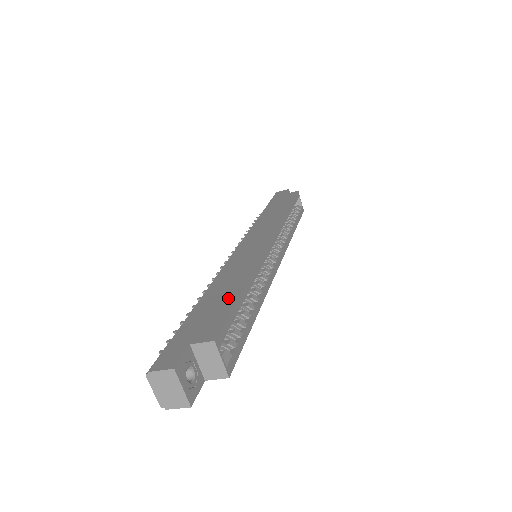
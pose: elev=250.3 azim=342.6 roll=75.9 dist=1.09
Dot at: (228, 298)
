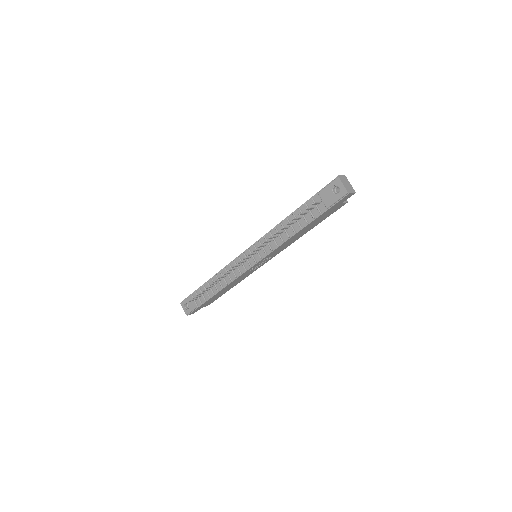
Dot at: occluded
